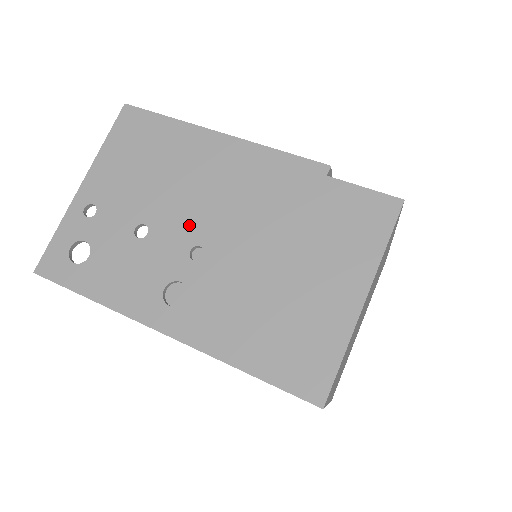
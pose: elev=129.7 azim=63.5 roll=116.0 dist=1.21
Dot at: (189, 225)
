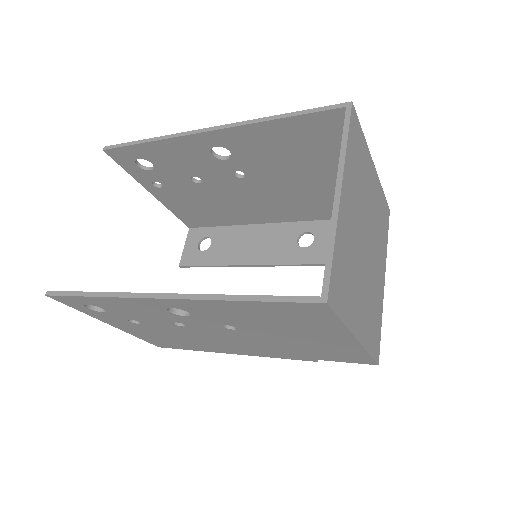
Dot at: occluded
